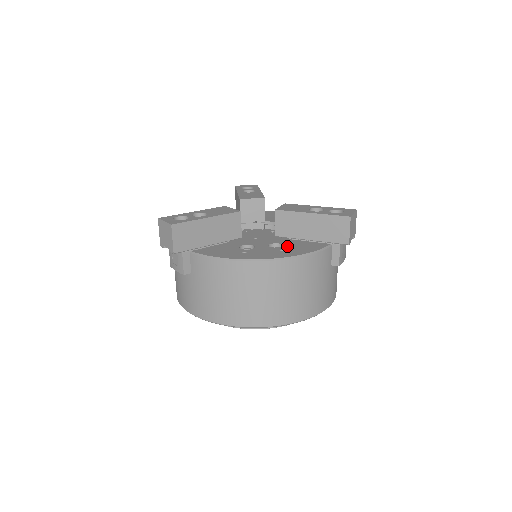
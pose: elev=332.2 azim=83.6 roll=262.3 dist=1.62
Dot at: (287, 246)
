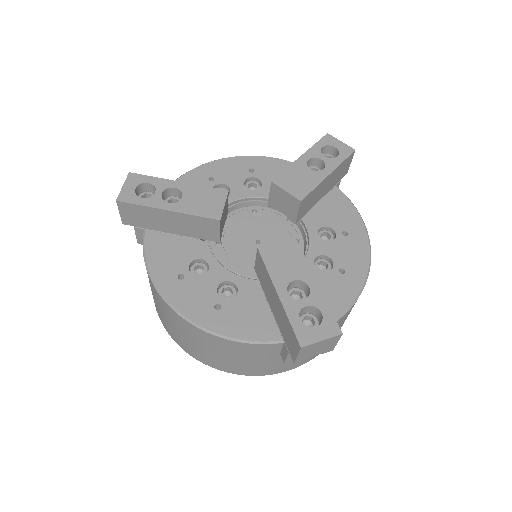
Dot at: (235, 302)
